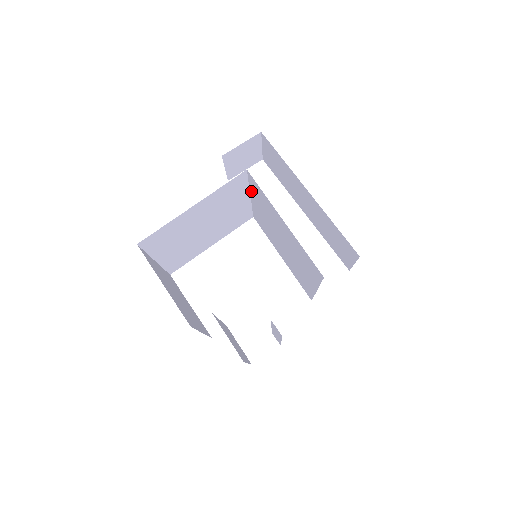
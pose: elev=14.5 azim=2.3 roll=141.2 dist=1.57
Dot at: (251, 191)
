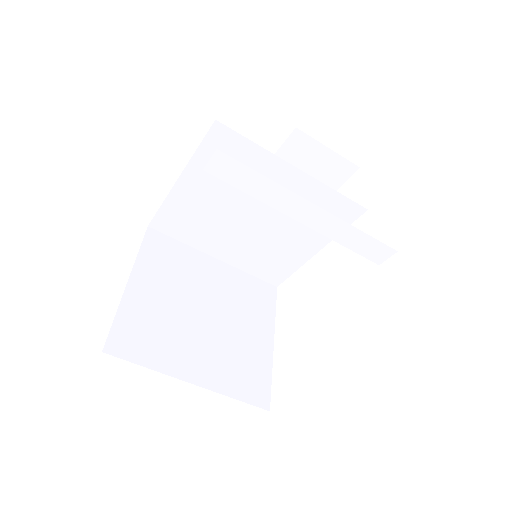
Dot at: (196, 247)
